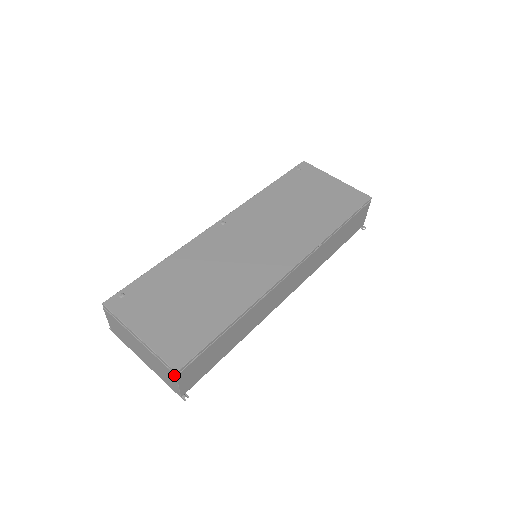
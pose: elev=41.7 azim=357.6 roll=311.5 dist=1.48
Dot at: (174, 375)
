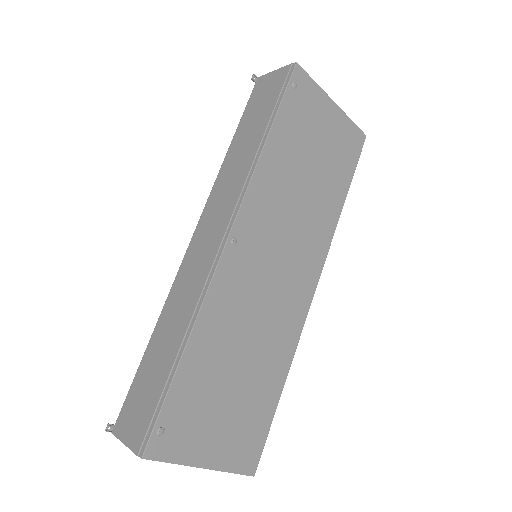
Dot at: occluded
